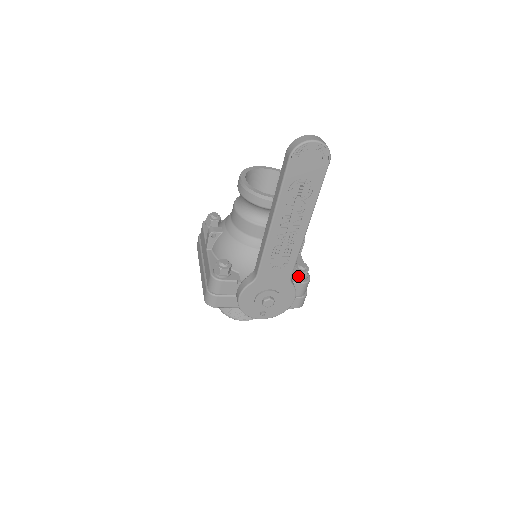
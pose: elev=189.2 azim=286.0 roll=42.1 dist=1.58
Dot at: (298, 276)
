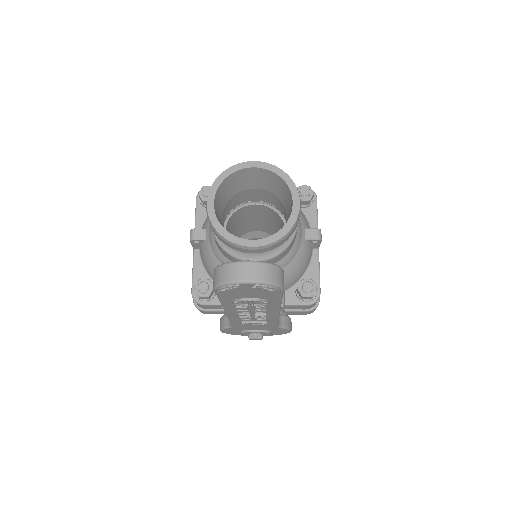
Dot at: (301, 298)
